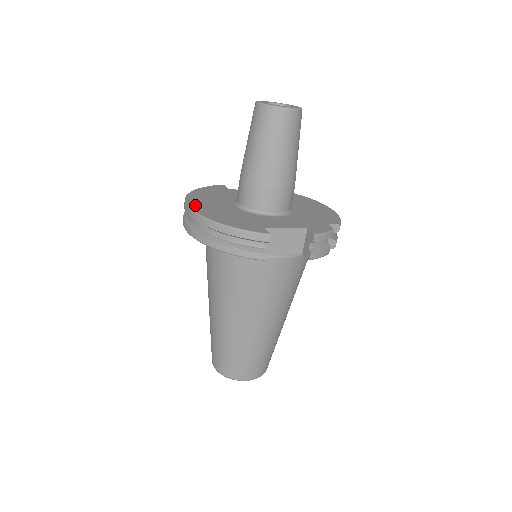
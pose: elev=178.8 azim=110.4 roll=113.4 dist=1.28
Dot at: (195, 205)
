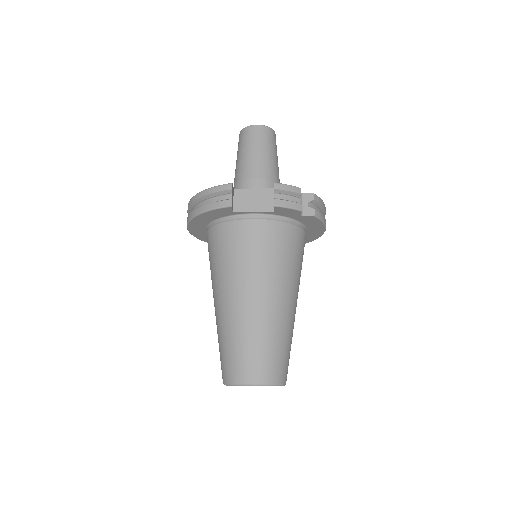
Dot at: occluded
